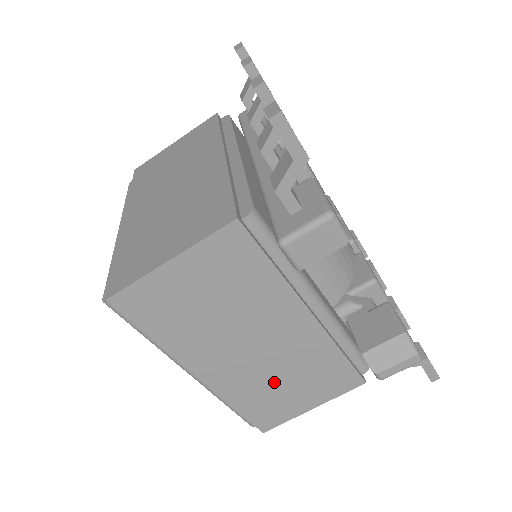
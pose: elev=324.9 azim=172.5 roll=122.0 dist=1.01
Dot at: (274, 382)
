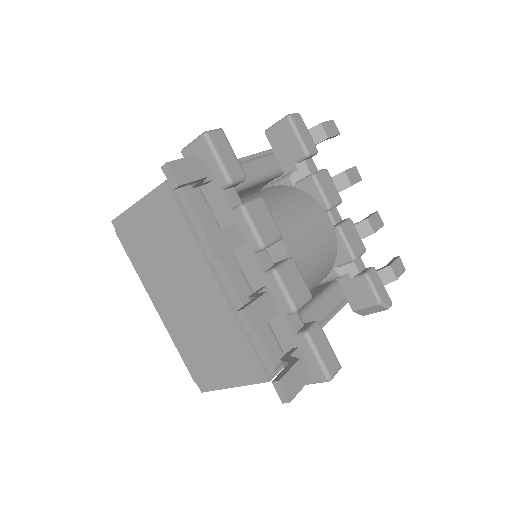
Dot at: occluded
